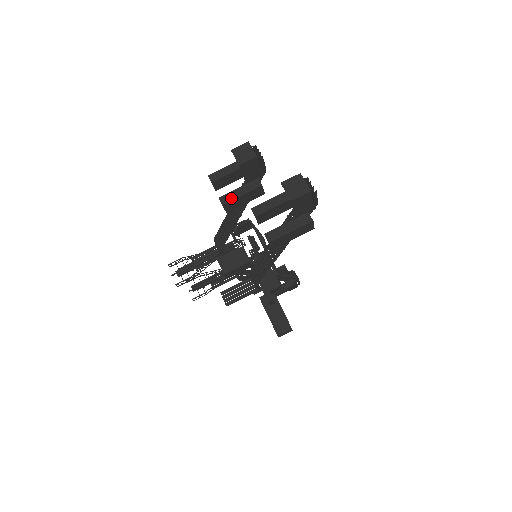
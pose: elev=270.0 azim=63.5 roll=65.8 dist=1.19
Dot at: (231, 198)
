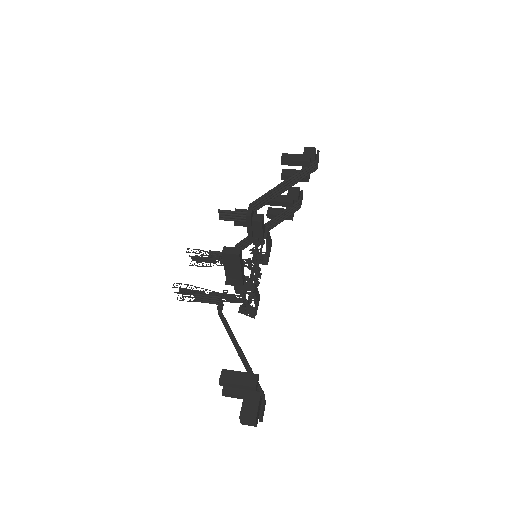
Dot at: occluded
